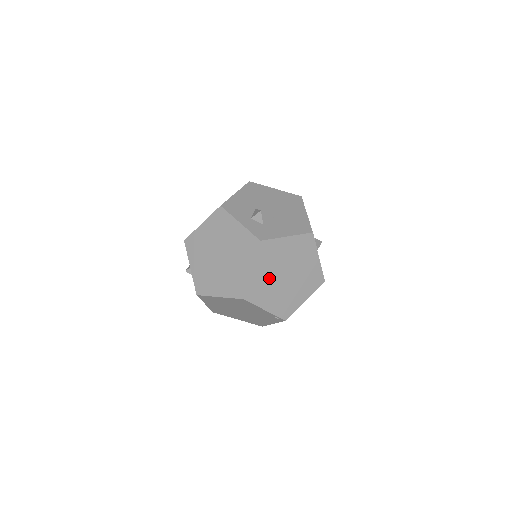
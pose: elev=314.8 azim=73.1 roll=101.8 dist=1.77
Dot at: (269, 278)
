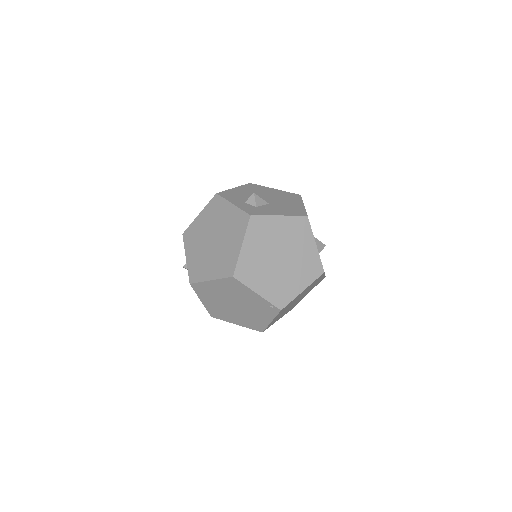
Dot at: (261, 258)
